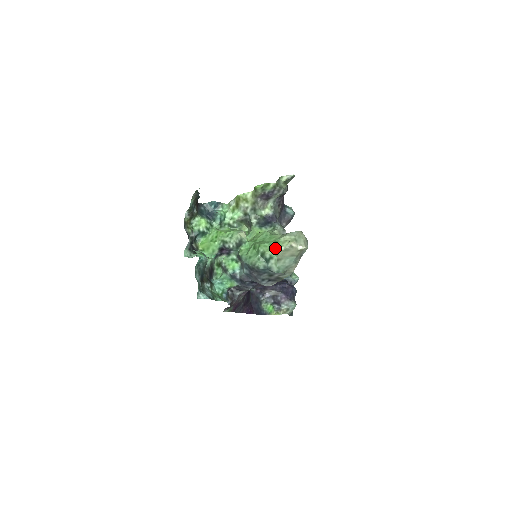
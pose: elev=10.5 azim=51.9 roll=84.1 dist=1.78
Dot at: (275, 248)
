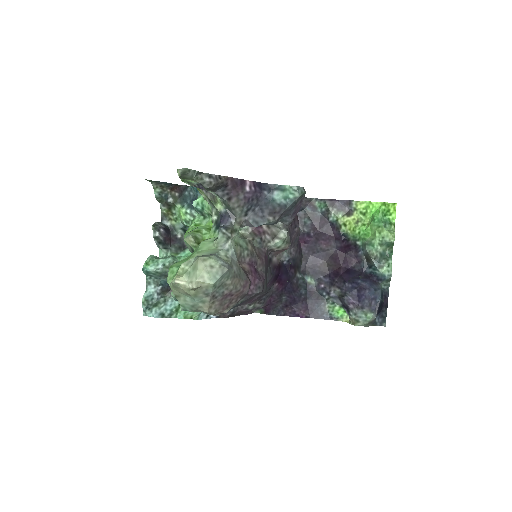
Dot at: occluded
